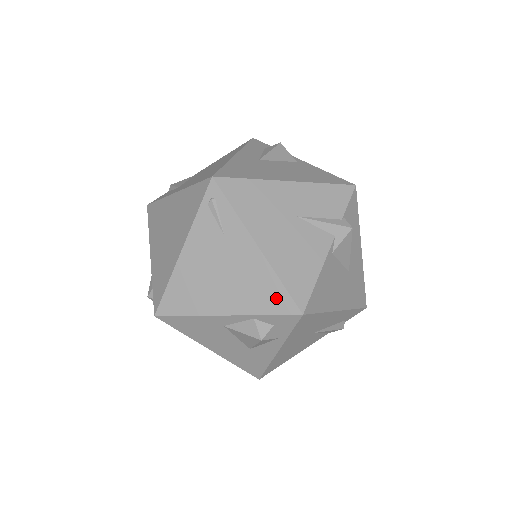
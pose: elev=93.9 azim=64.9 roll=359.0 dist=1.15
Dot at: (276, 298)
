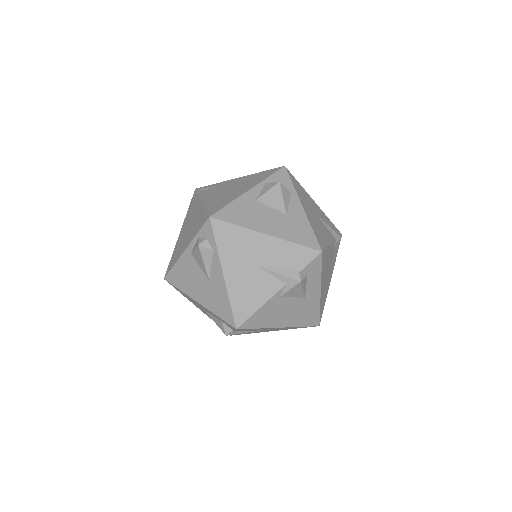
Dot at: (267, 173)
